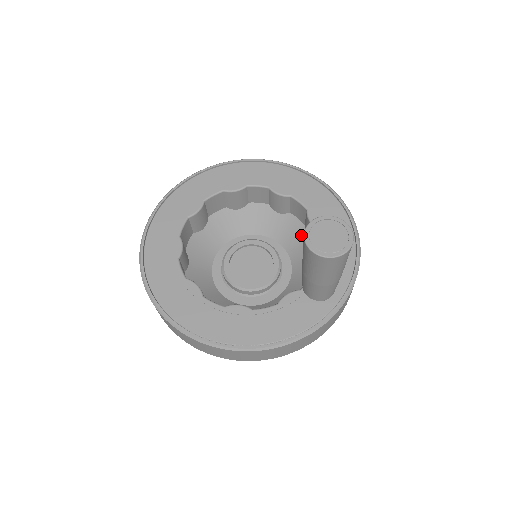
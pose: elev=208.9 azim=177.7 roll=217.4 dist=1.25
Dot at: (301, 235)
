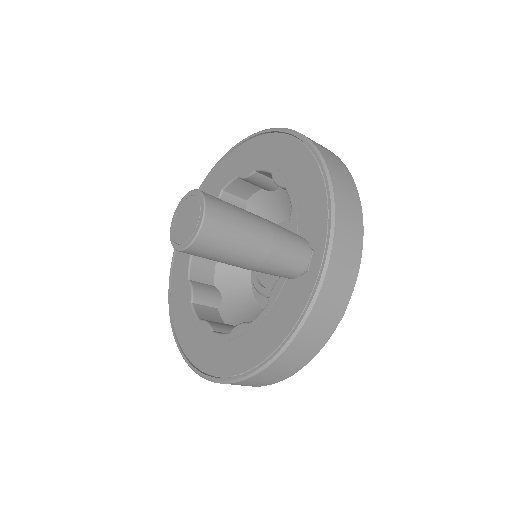
Dot at: occluded
